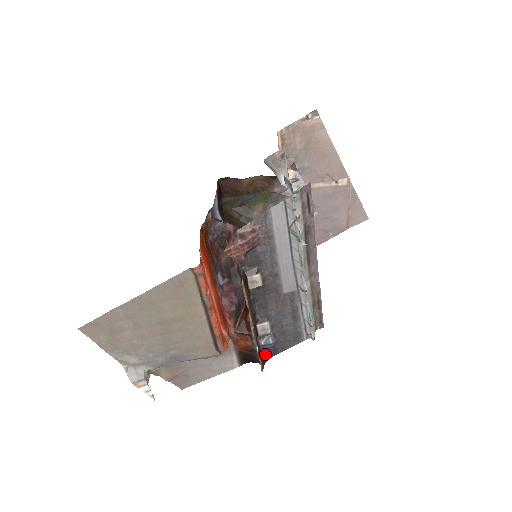
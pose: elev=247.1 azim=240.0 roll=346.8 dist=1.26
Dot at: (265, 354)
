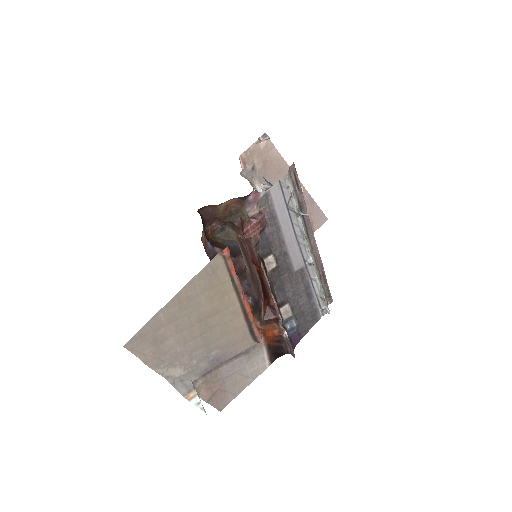
Dot at: (291, 341)
